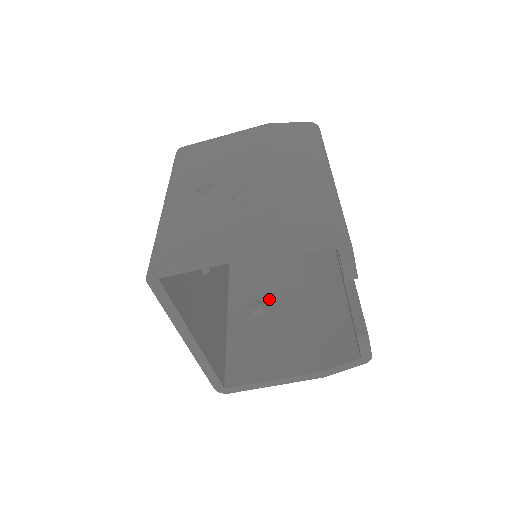
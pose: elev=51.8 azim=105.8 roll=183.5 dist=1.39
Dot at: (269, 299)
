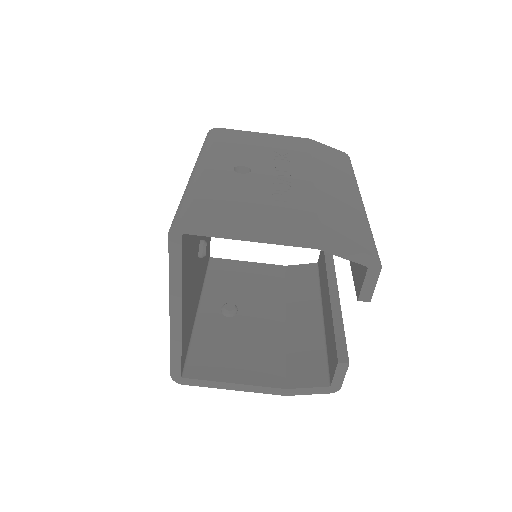
Dot at: (244, 305)
